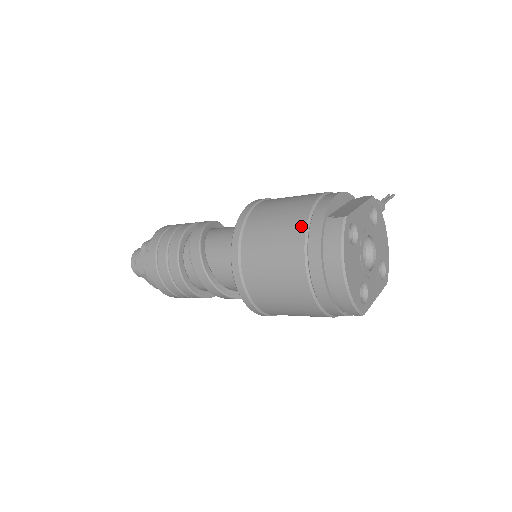
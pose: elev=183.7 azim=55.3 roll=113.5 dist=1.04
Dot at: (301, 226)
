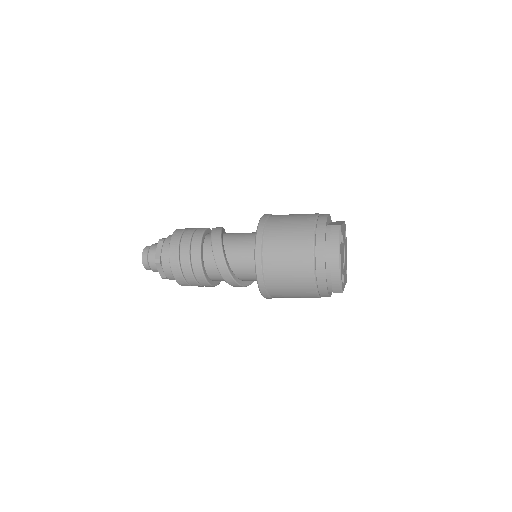
Dot at: (310, 229)
